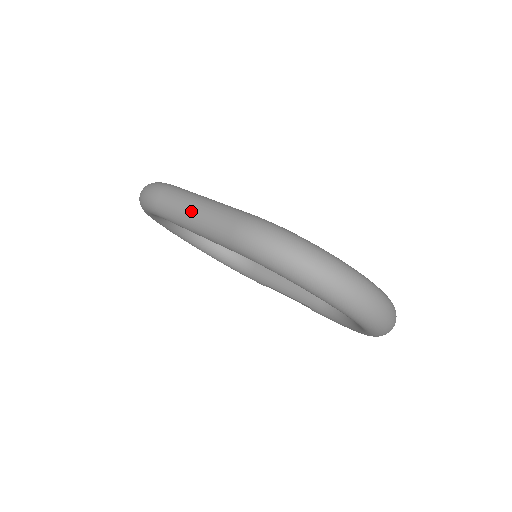
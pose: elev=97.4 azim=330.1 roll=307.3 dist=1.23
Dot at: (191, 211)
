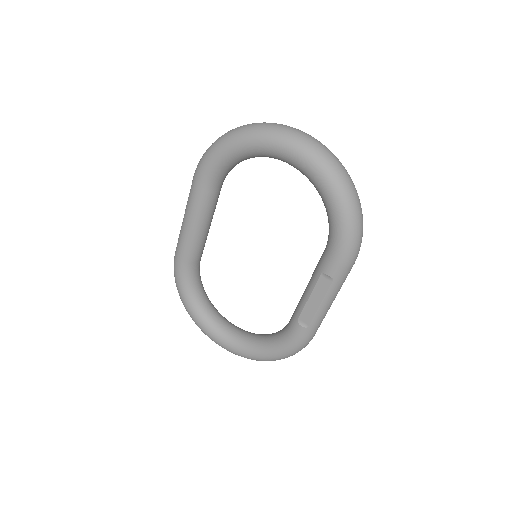
Dot at: occluded
